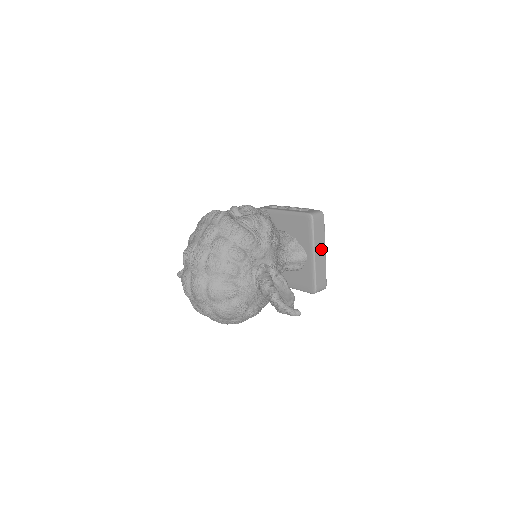
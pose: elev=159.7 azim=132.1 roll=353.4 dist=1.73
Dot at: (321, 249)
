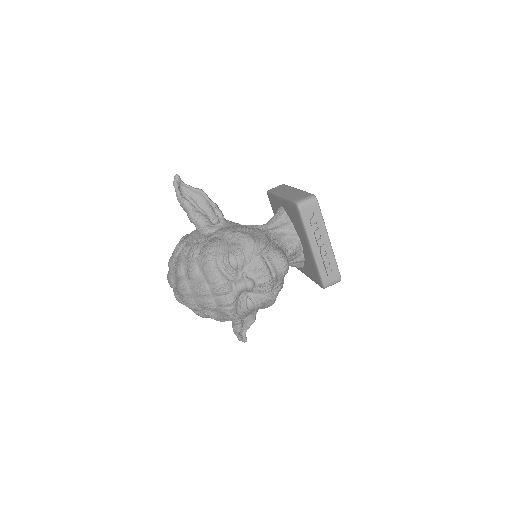
Dot at: occluded
